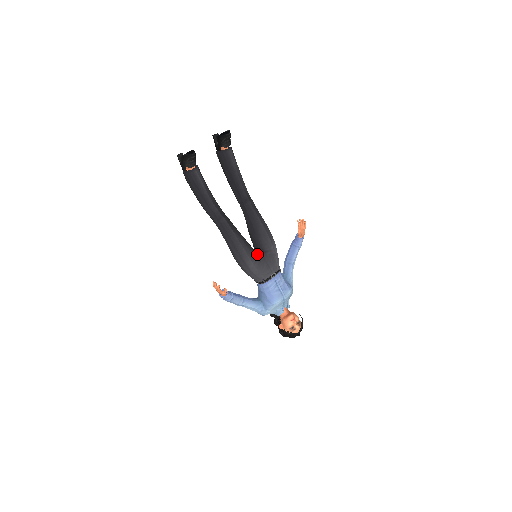
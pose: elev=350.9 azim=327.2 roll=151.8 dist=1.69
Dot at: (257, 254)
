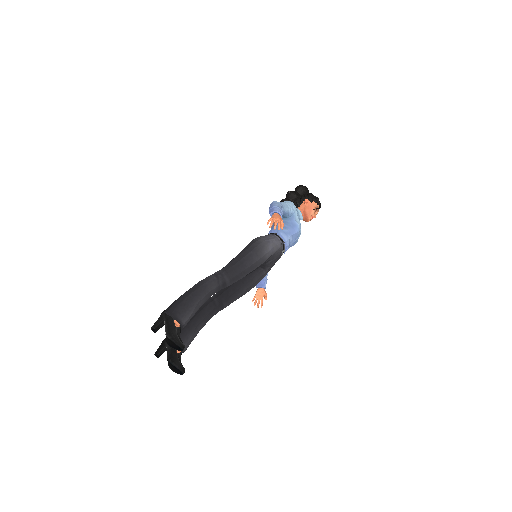
Dot at: (261, 268)
